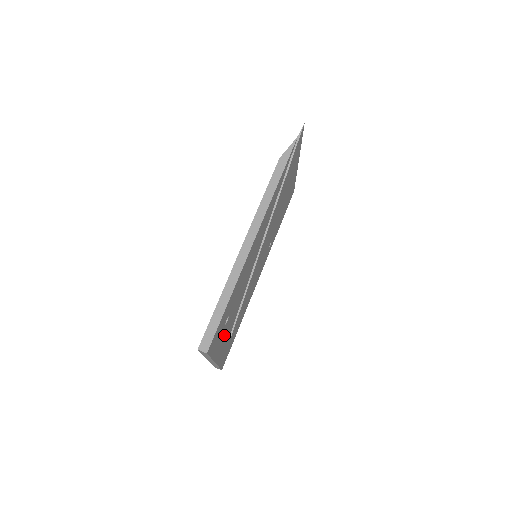
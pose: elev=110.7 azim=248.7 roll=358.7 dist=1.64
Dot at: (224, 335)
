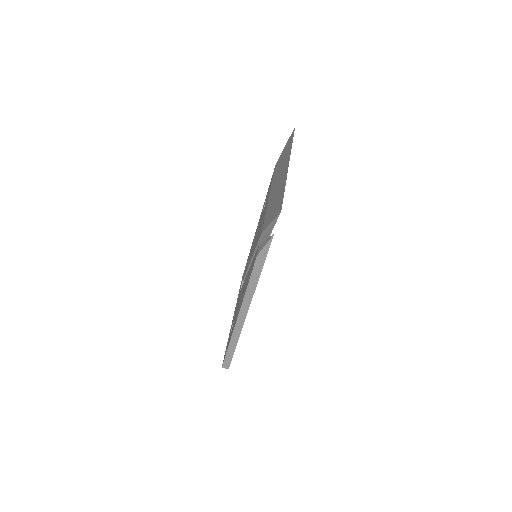
Dot at: occluded
